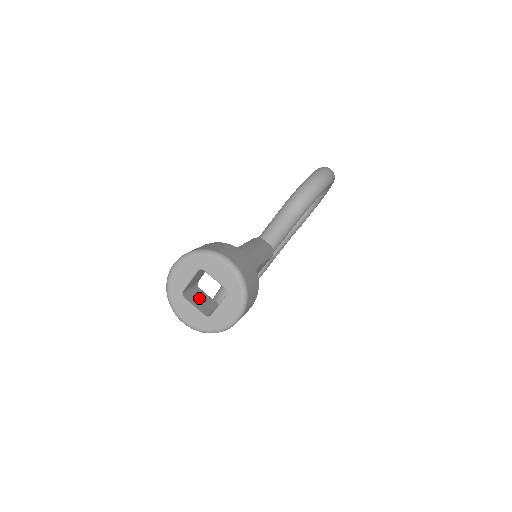
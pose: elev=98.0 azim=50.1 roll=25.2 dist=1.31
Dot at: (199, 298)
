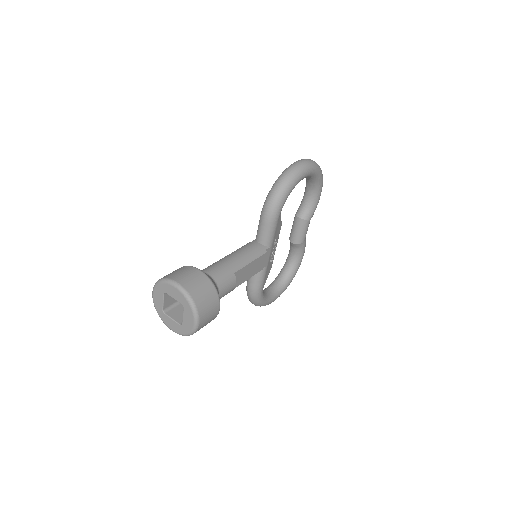
Dot at: (180, 310)
